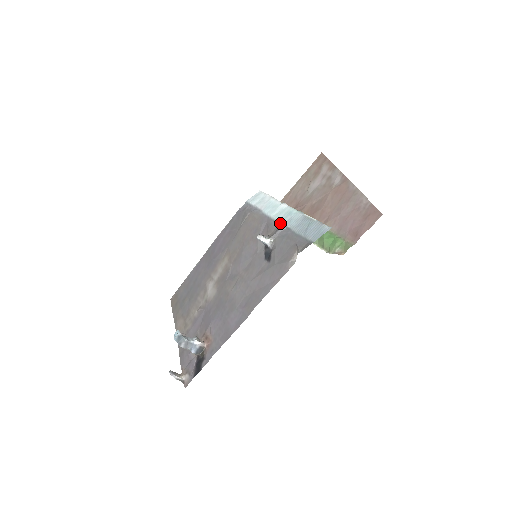
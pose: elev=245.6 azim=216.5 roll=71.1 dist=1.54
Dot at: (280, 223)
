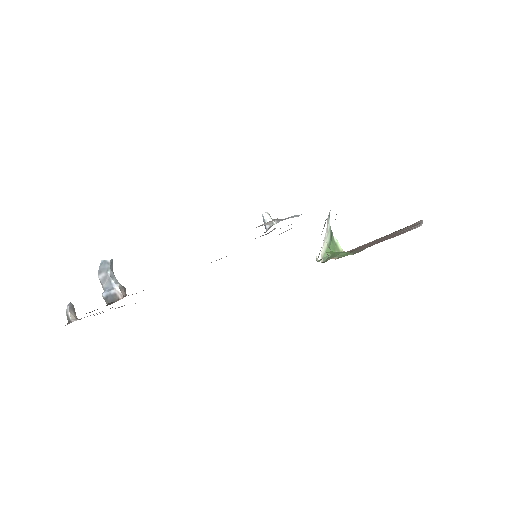
Dot at: occluded
